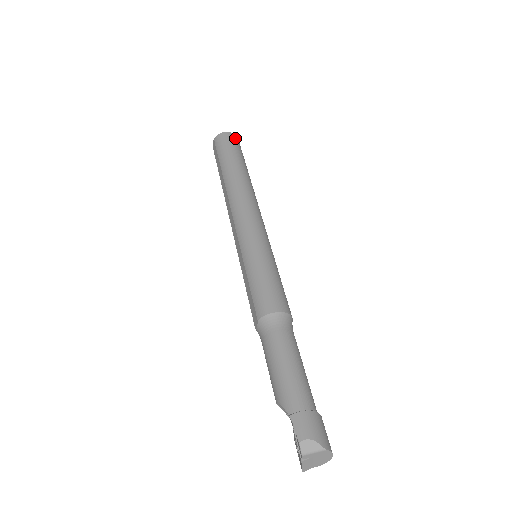
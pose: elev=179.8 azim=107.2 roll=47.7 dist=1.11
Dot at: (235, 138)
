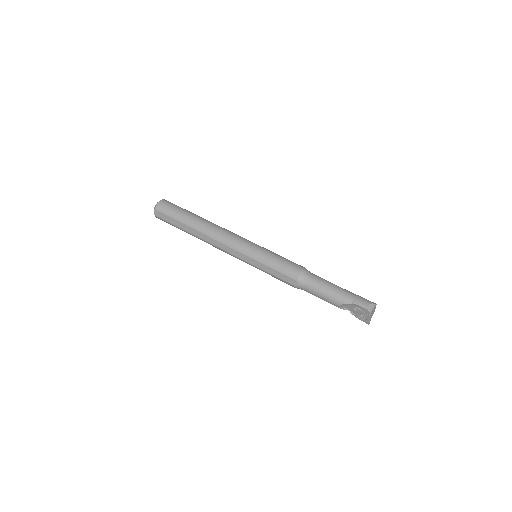
Dot at: (168, 201)
